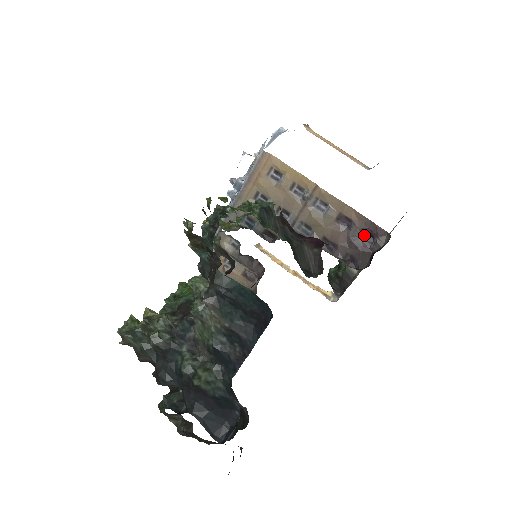
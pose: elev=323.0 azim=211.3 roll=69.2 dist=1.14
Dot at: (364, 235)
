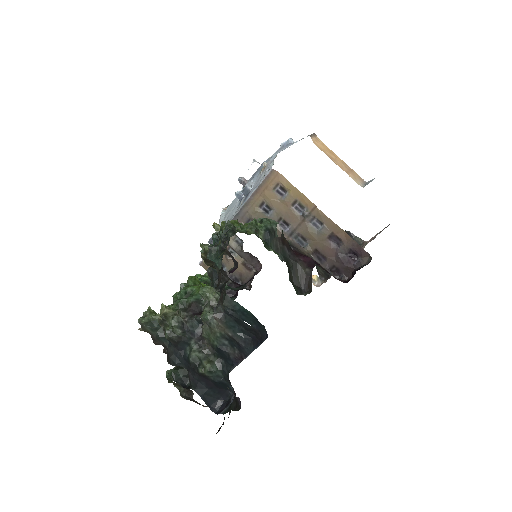
Dot at: (350, 253)
